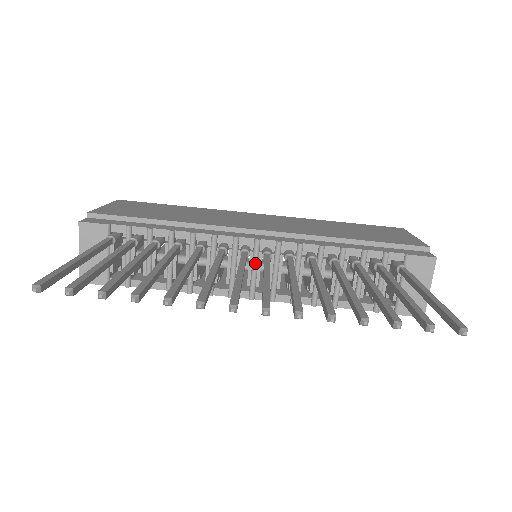
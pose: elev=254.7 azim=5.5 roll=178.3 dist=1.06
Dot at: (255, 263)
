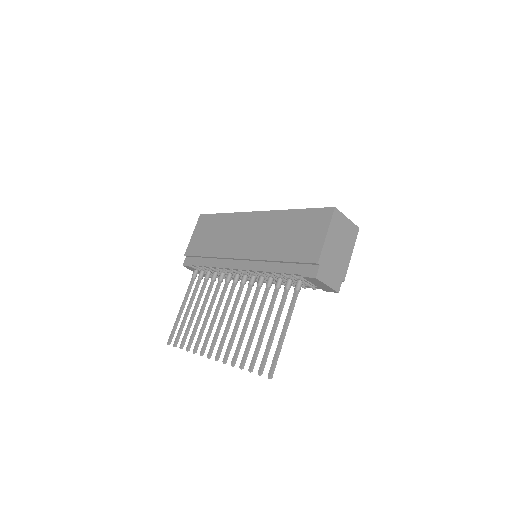
Dot at: occluded
